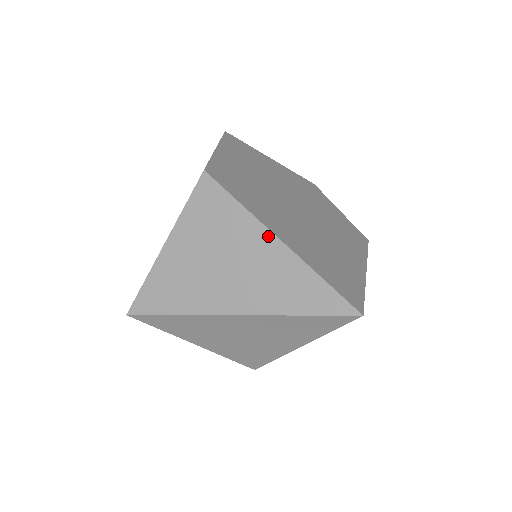
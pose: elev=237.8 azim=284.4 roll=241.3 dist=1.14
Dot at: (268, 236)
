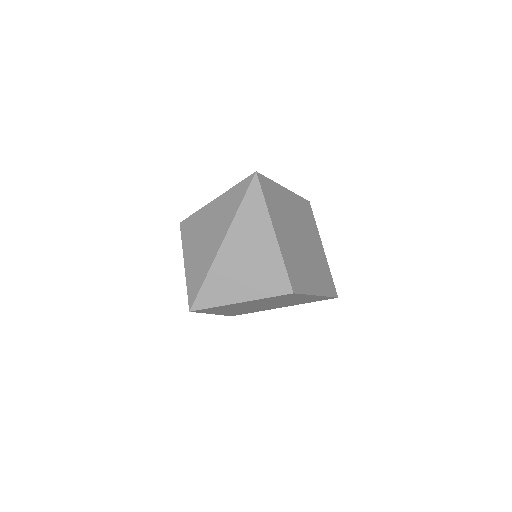
Dot at: (211, 205)
